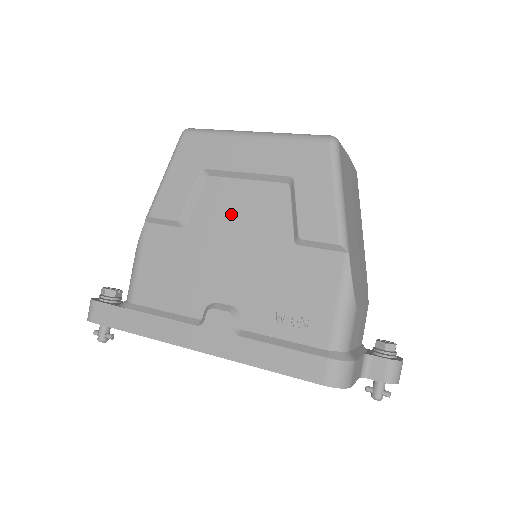
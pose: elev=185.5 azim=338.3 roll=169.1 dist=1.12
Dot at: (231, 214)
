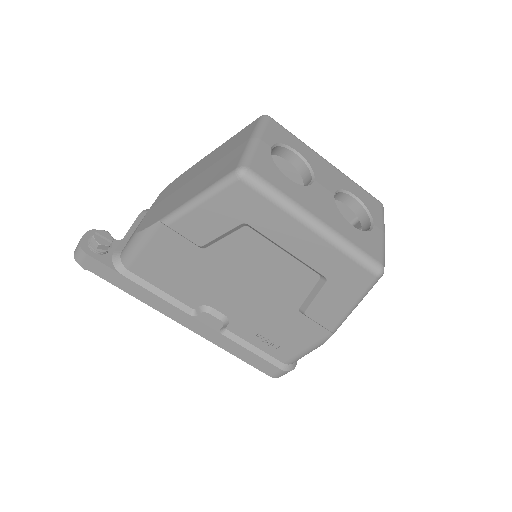
Dot at: (255, 265)
